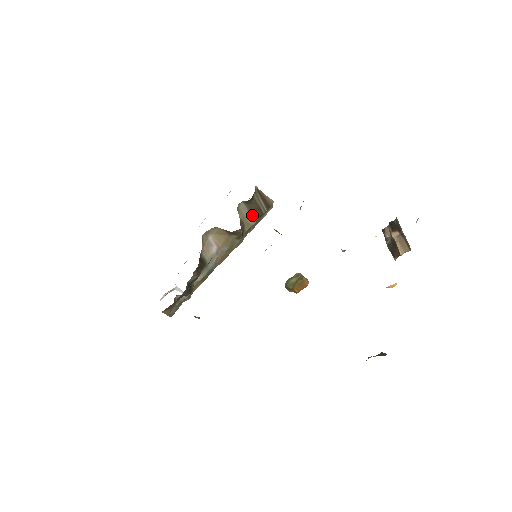
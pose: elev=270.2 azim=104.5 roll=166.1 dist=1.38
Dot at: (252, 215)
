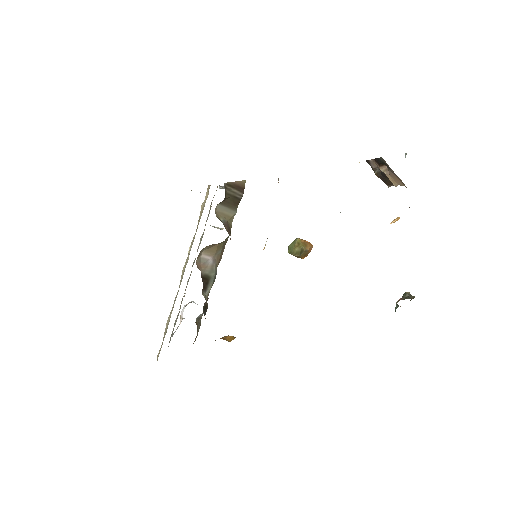
Dot at: (231, 207)
